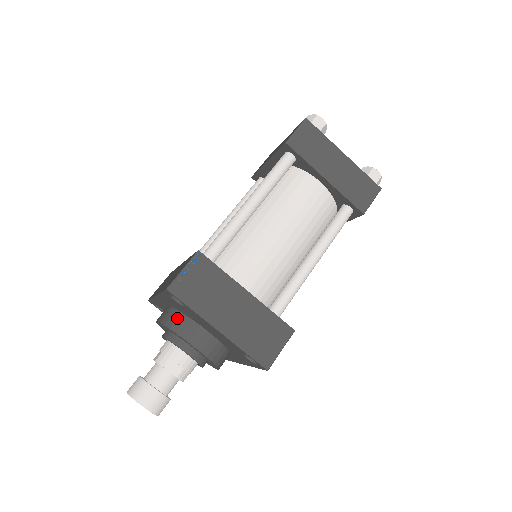
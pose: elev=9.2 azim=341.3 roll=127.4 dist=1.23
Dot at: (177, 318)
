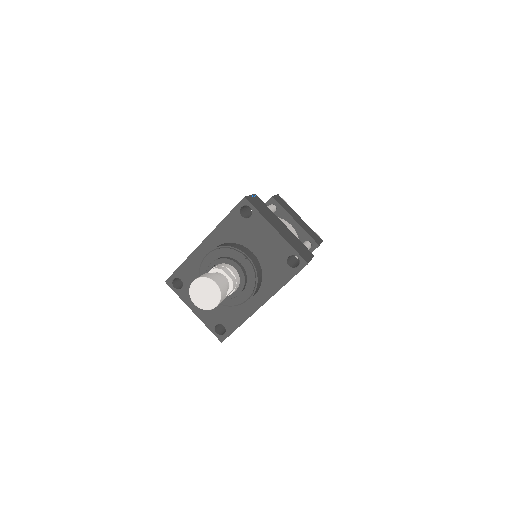
Dot at: (230, 244)
